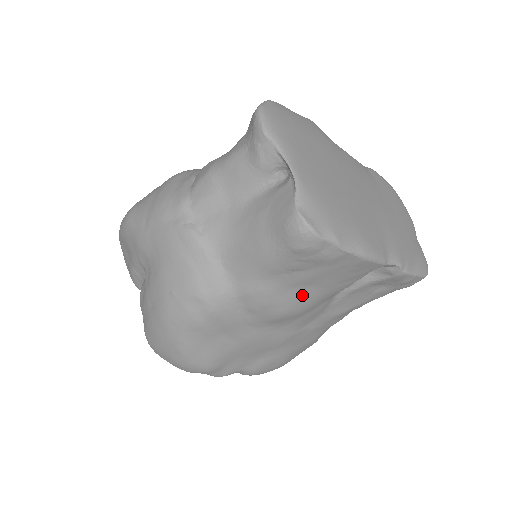
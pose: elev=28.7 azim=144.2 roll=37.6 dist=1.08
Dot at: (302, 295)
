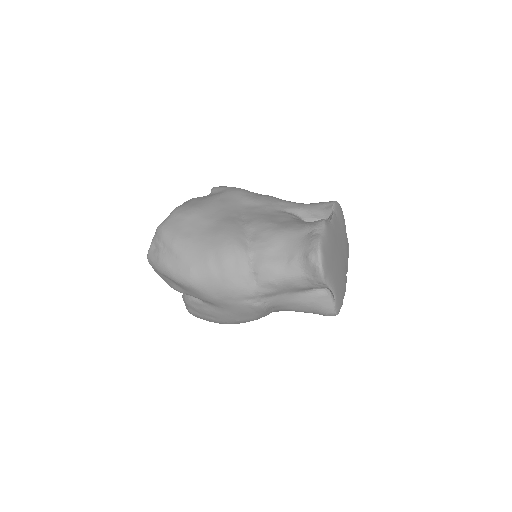
Dot at: occluded
